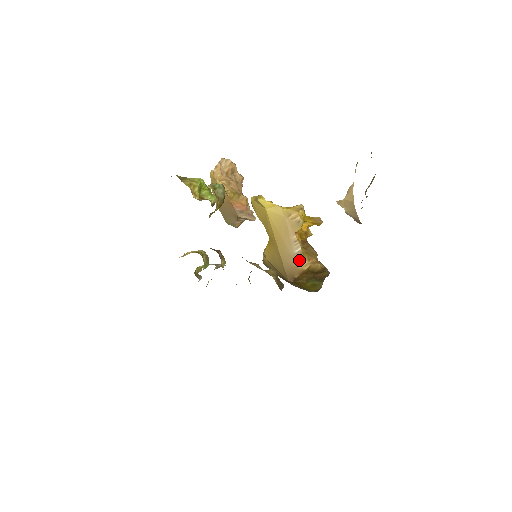
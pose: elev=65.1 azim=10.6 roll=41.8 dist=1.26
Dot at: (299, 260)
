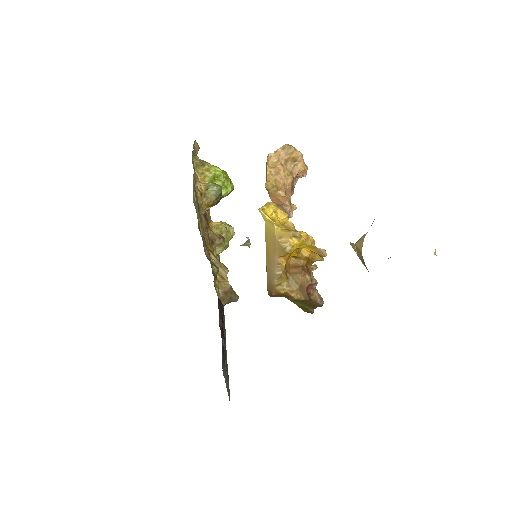
Dot at: (278, 282)
